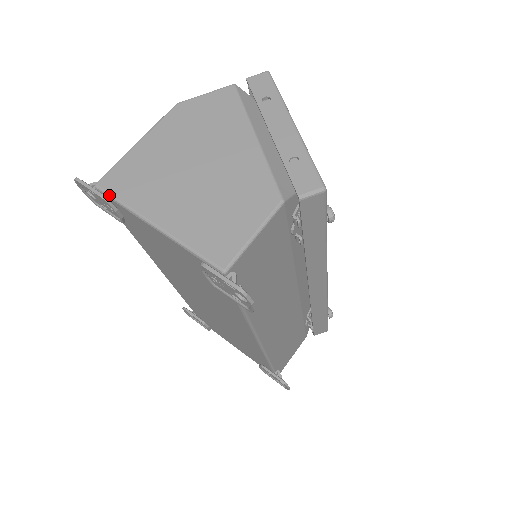
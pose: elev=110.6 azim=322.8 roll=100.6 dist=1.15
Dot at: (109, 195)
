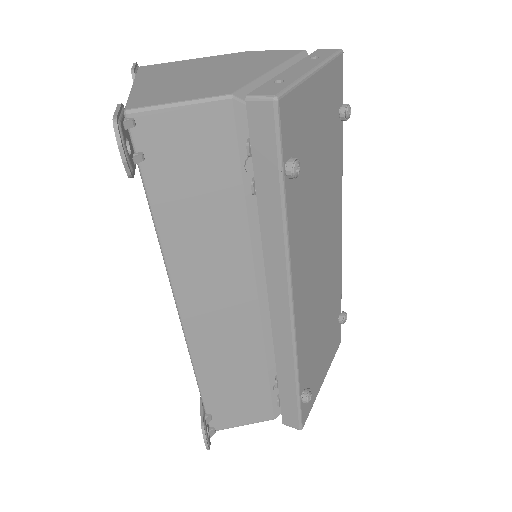
Dot at: (137, 71)
